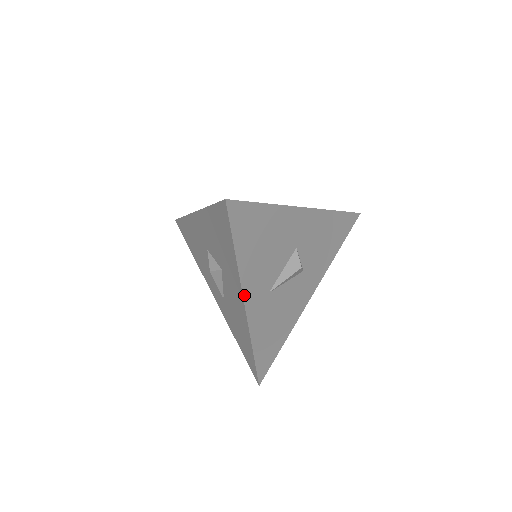
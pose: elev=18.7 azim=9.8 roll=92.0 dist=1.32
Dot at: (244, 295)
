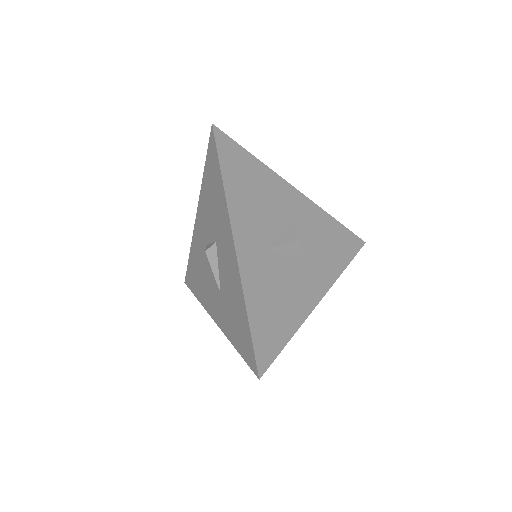
Dot at: (233, 230)
